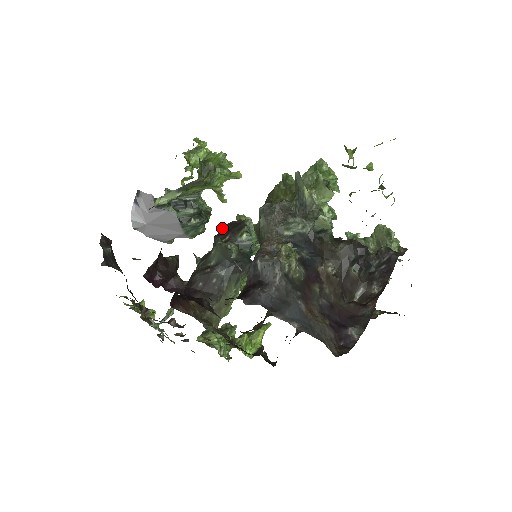
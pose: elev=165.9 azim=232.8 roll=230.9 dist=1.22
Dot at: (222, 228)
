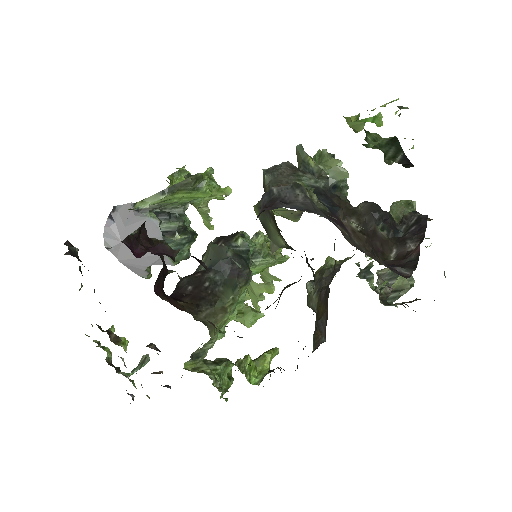
Dot at: occluded
